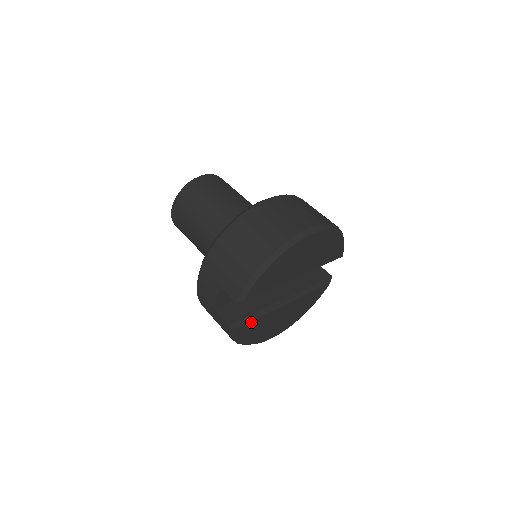
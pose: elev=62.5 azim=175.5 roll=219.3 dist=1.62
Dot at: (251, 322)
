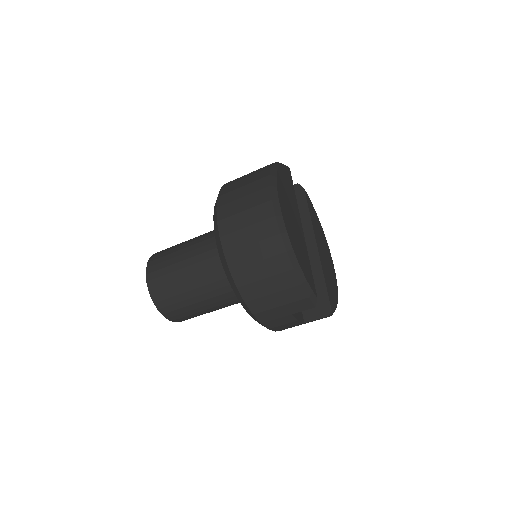
Dot at: (327, 291)
